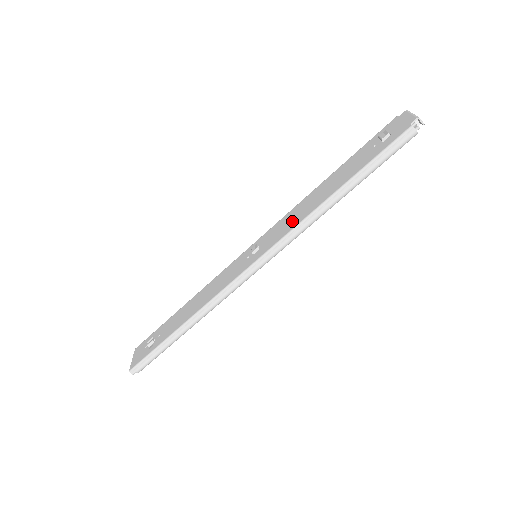
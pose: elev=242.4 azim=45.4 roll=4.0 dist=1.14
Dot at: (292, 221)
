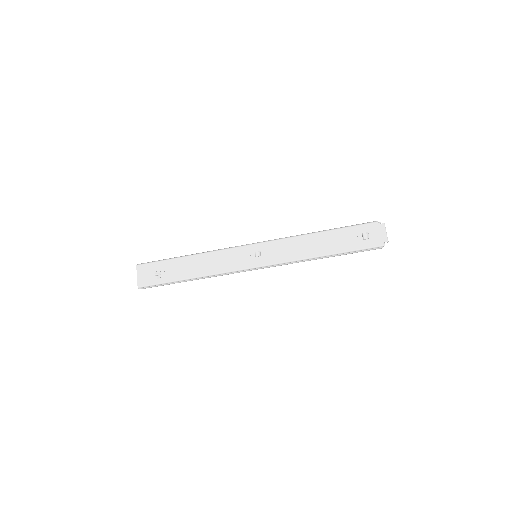
Dot at: (290, 253)
